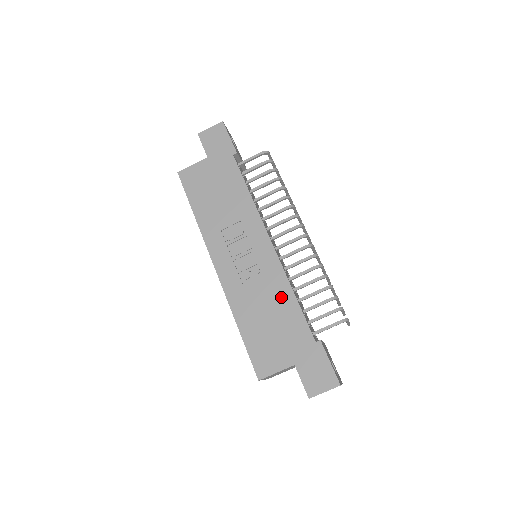
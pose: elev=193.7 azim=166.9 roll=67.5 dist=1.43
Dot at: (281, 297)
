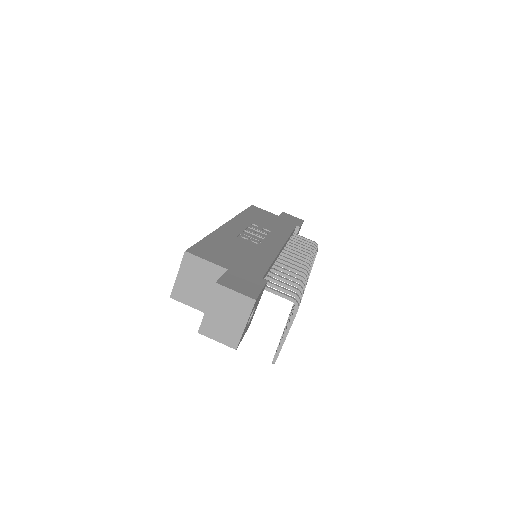
Dot at: (261, 255)
